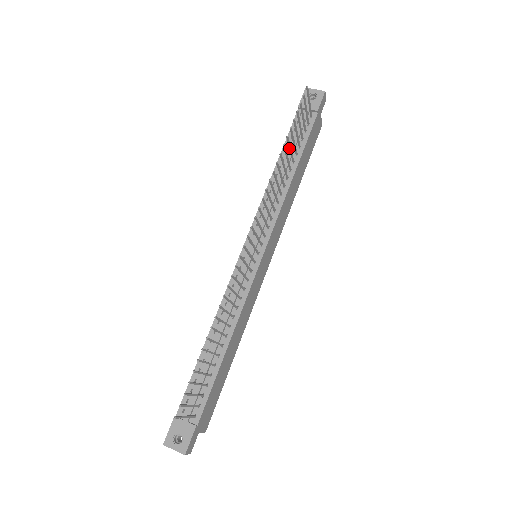
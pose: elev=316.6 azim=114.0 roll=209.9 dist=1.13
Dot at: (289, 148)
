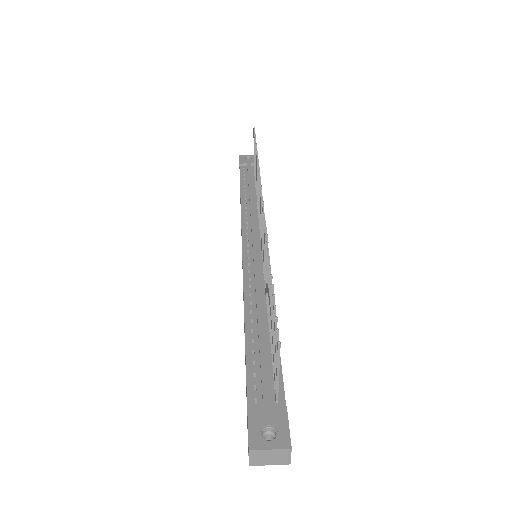
Dot at: occluded
